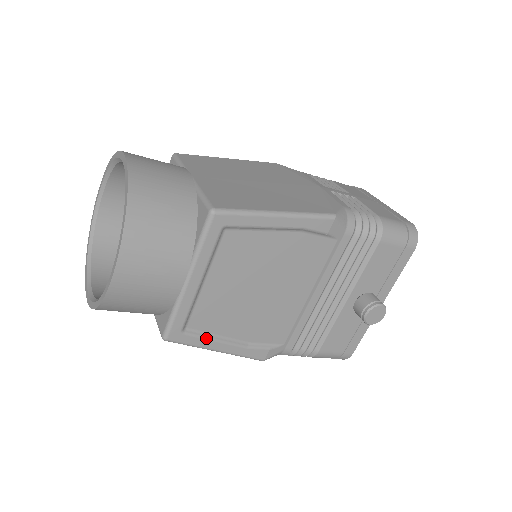
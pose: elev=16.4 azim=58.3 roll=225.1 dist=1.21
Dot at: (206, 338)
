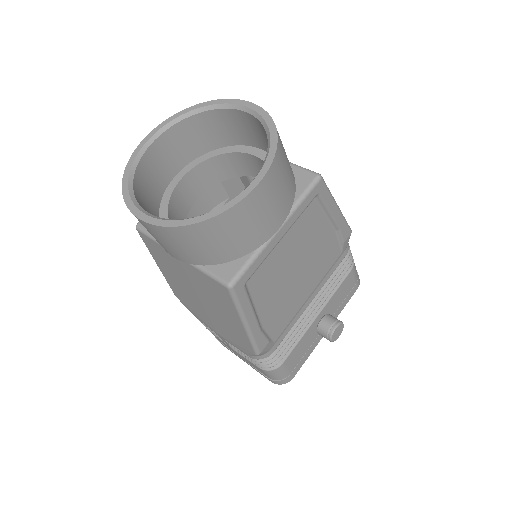
Dot at: (250, 303)
